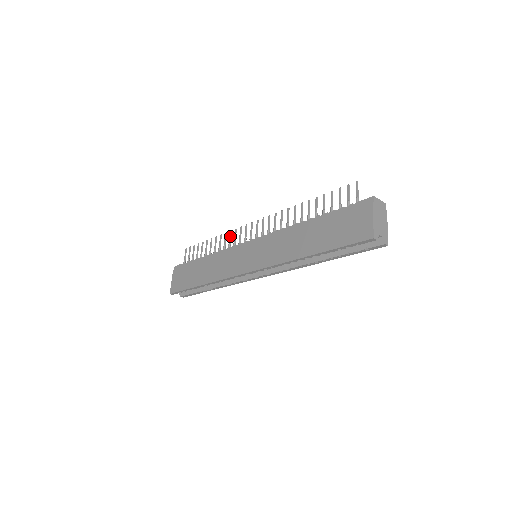
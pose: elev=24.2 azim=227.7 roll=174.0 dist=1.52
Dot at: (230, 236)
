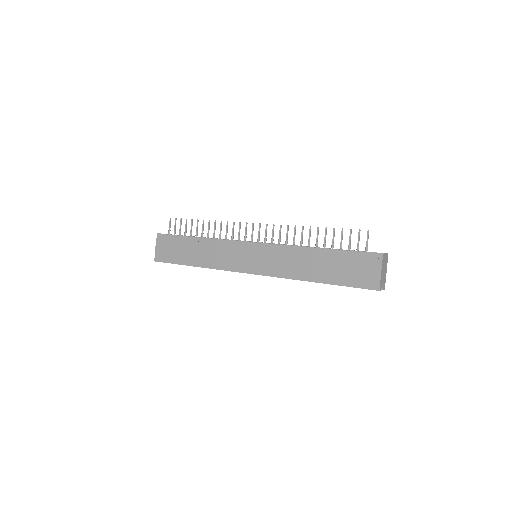
Dot at: (227, 227)
